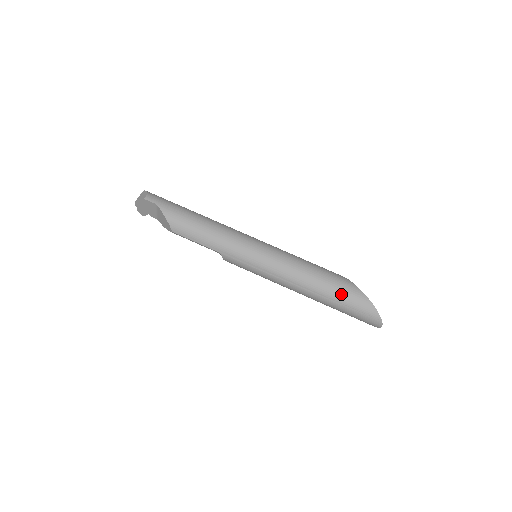
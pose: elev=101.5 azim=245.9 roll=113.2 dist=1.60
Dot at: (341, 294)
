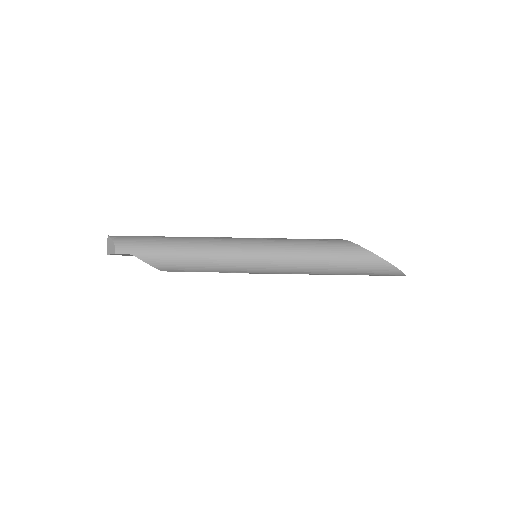
Dot at: (357, 267)
